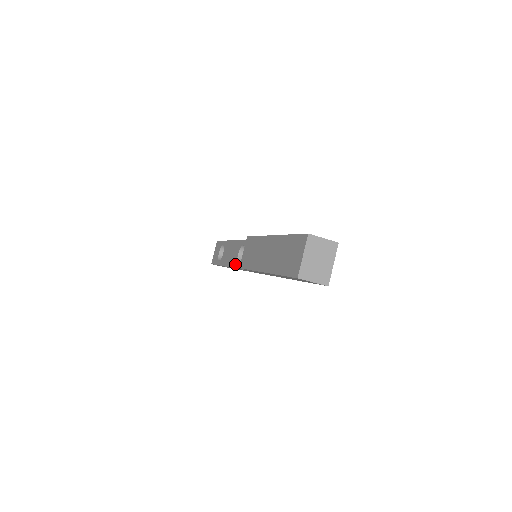
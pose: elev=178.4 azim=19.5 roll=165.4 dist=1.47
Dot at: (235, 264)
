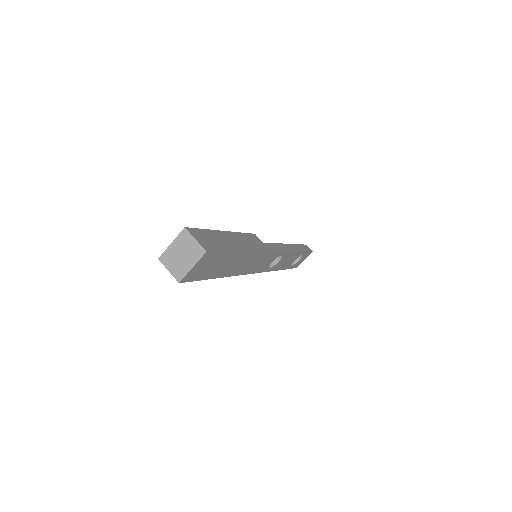
Dot at: occluded
